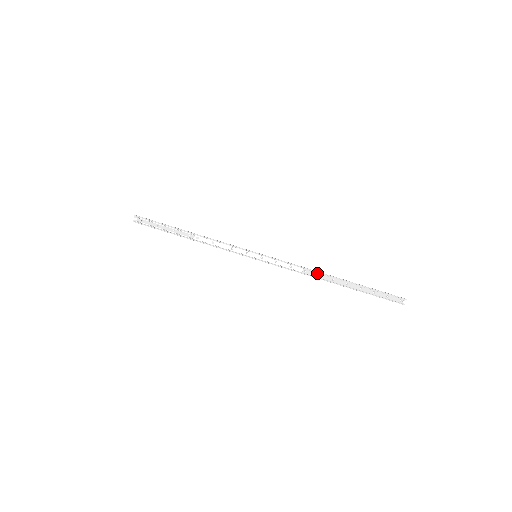
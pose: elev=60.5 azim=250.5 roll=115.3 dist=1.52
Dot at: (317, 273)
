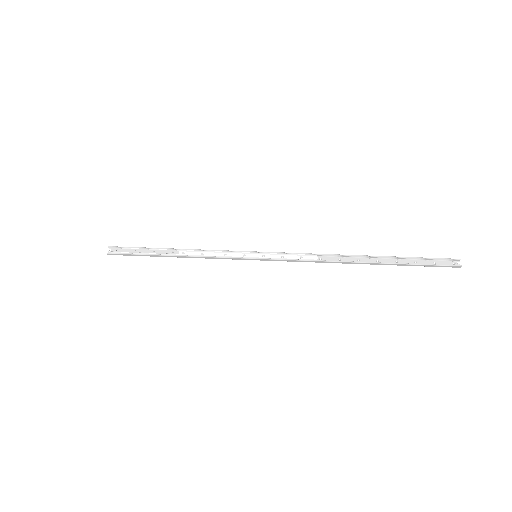
Dot at: (336, 257)
